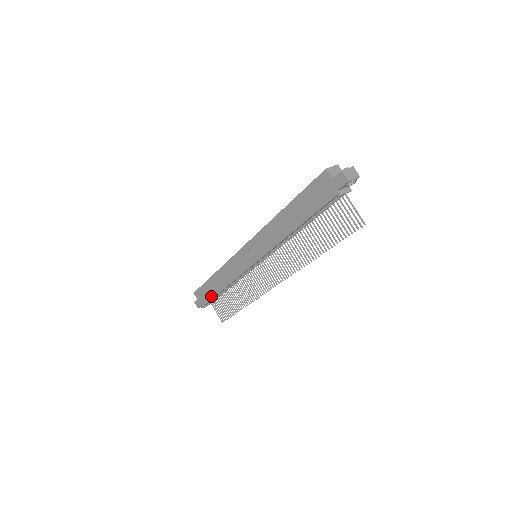
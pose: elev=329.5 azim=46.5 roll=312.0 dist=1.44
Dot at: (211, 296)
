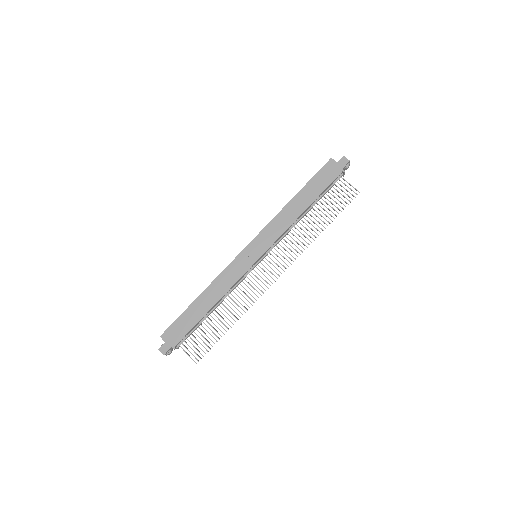
Dot at: (191, 325)
